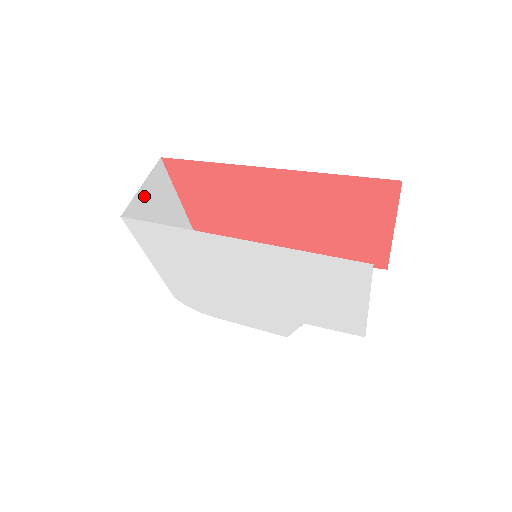
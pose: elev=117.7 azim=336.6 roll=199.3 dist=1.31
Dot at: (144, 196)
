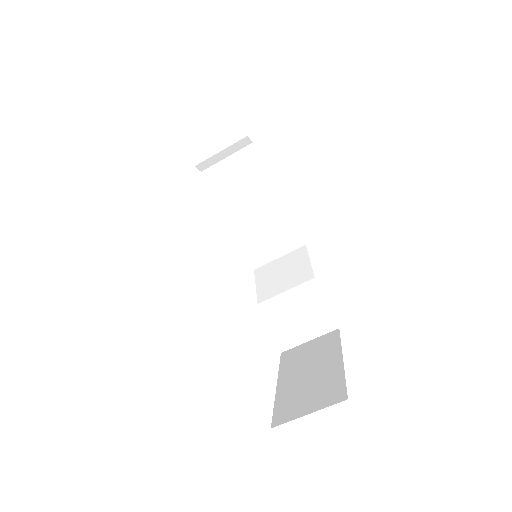
Dot at: occluded
